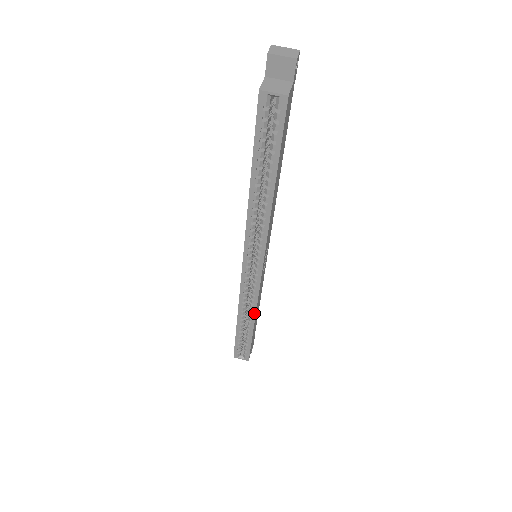
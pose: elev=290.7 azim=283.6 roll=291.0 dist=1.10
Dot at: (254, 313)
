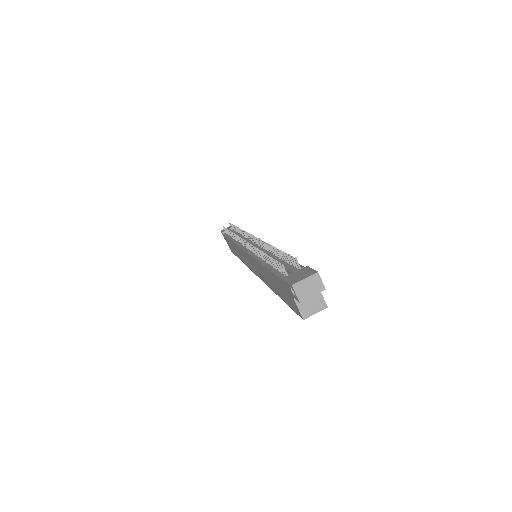
Dot at: occluded
